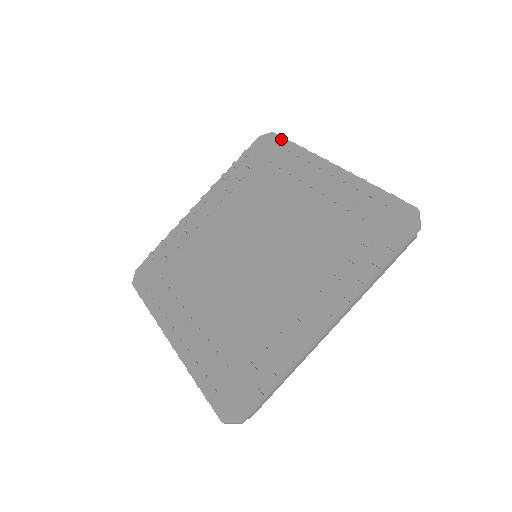
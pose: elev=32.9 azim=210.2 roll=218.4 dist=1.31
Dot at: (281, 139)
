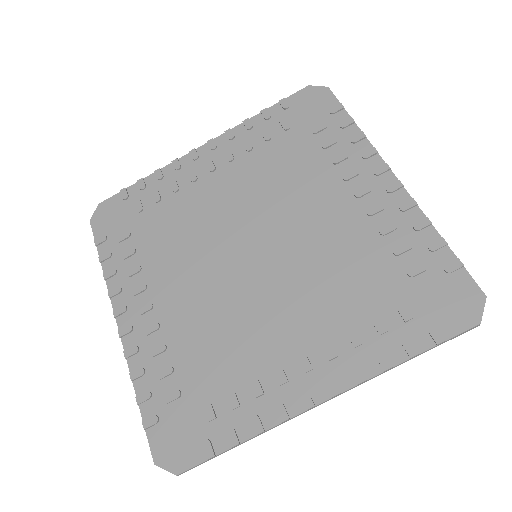
Dot at: (337, 105)
